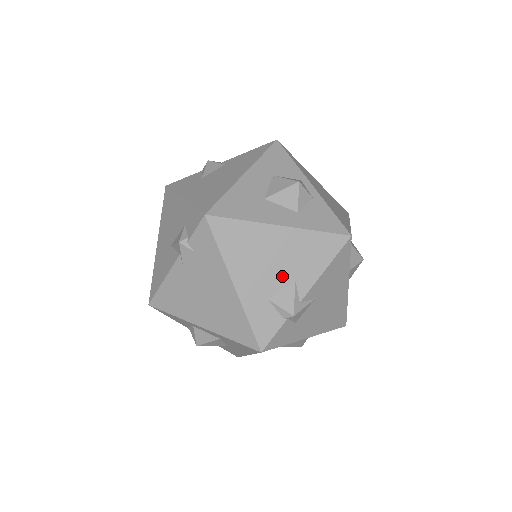
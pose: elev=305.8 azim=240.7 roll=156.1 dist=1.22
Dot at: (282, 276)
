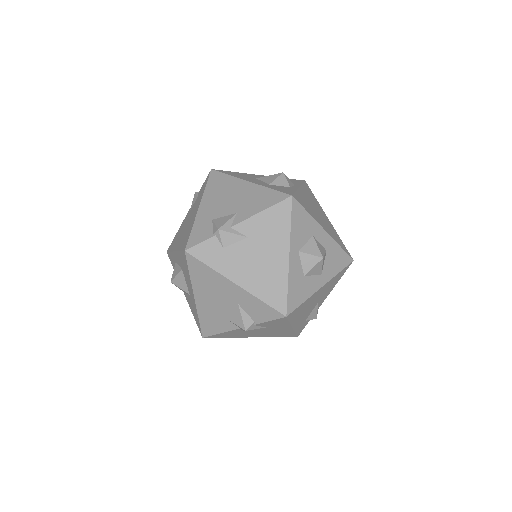
Dot at: (230, 209)
